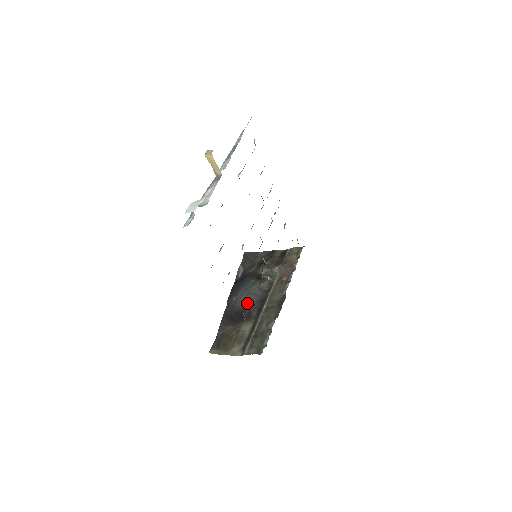
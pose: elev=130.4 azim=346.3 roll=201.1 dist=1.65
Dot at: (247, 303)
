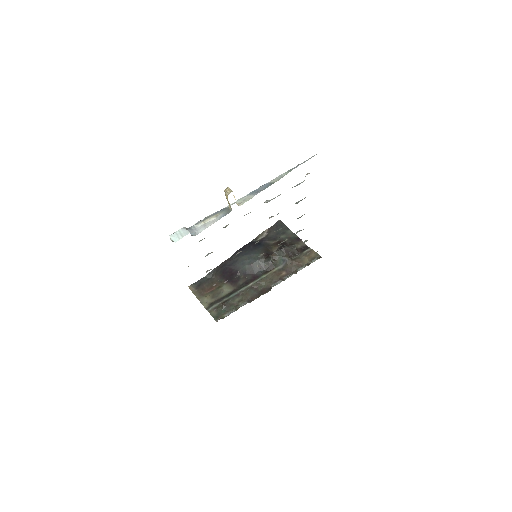
Dot at: (243, 269)
